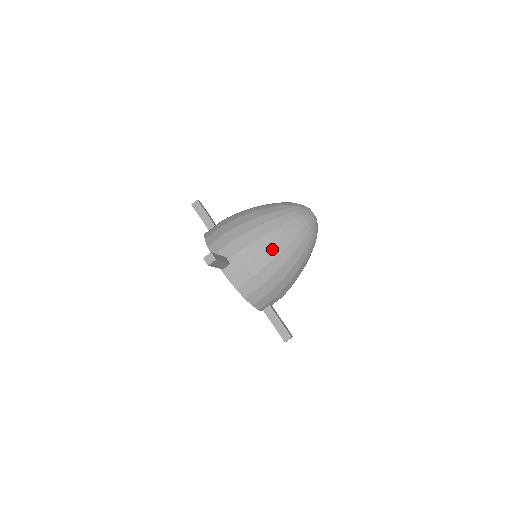
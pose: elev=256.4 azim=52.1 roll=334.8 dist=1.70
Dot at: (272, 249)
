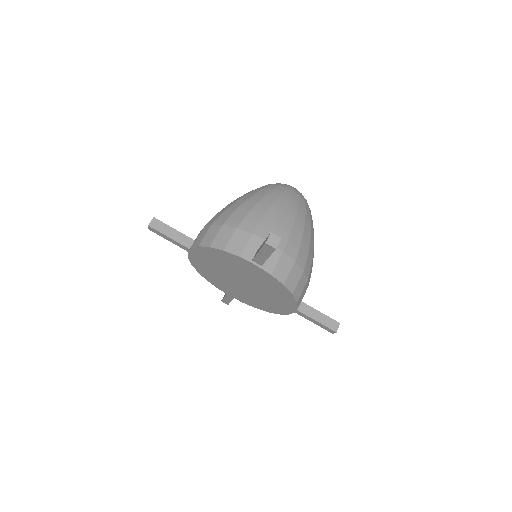
Dot at: (297, 226)
